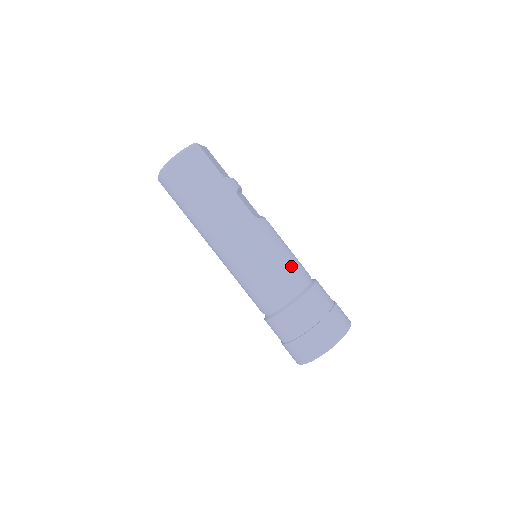
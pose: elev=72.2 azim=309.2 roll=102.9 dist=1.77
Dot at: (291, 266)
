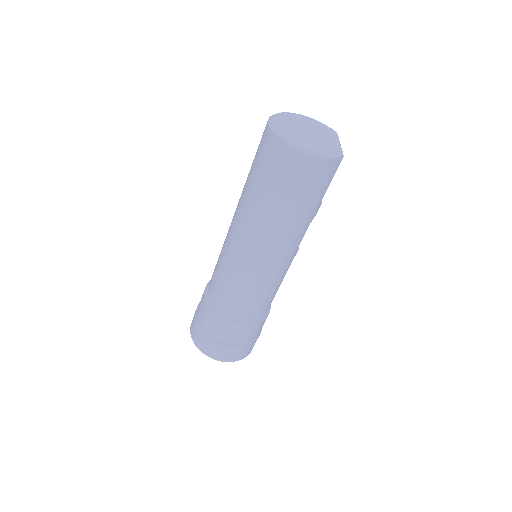
Dot at: (272, 299)
